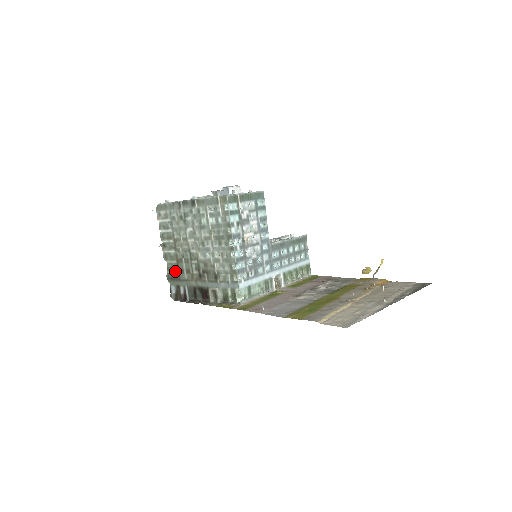
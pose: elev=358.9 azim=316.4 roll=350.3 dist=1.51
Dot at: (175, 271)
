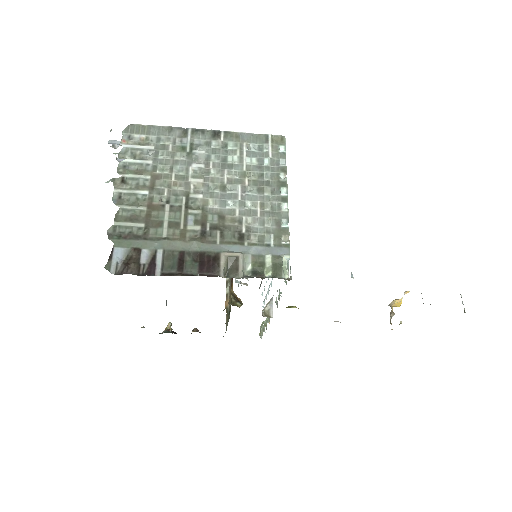
Dot at: (137, 223)
